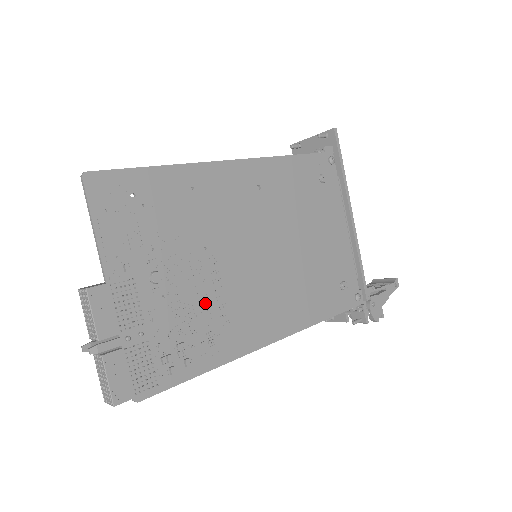
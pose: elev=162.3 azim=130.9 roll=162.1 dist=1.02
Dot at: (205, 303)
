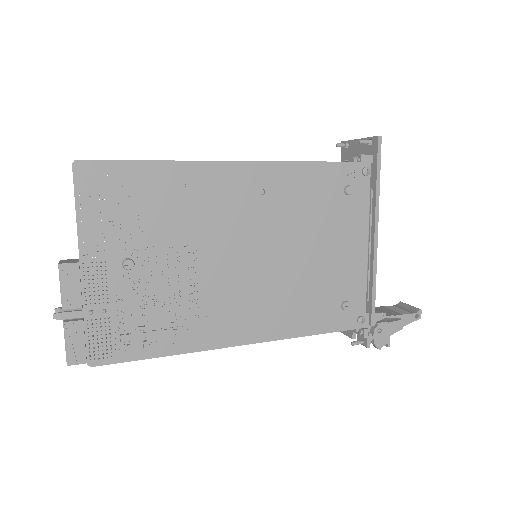
Dot at: (176, 295)
